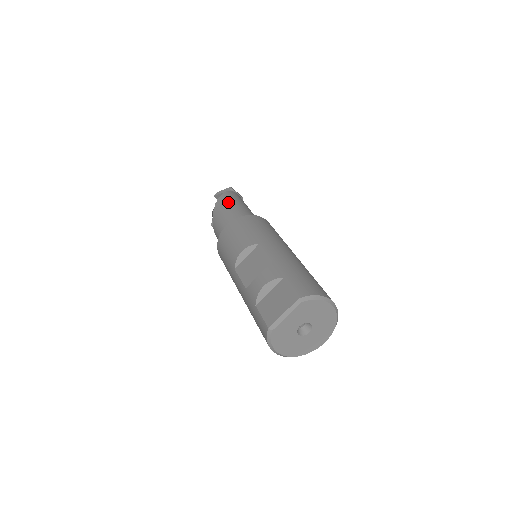
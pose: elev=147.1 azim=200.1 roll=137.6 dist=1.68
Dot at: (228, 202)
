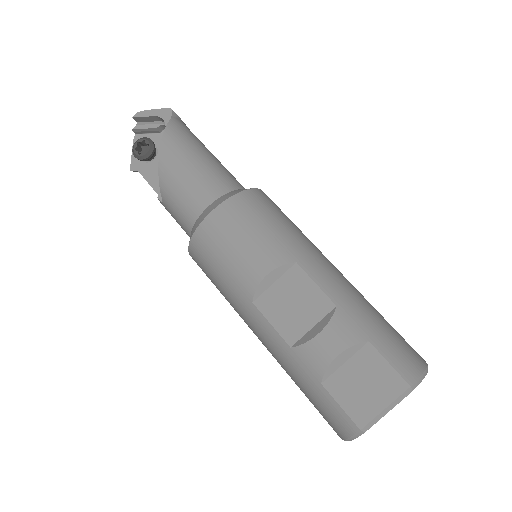
Dot at: (186, 149)
